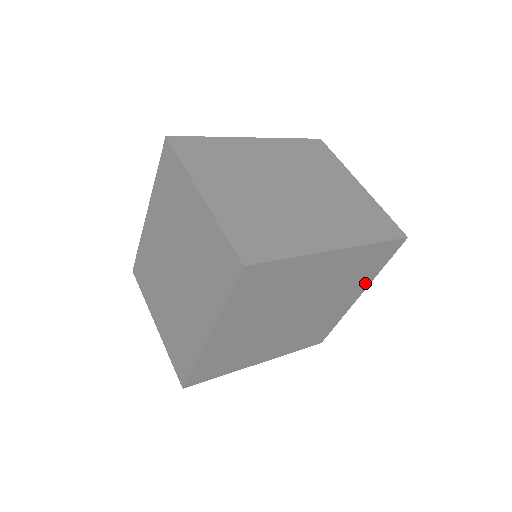
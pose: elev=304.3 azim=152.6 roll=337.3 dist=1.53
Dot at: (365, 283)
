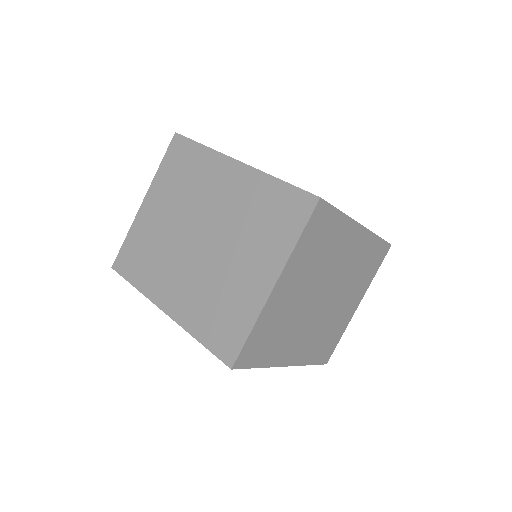
Dot at: occluded
